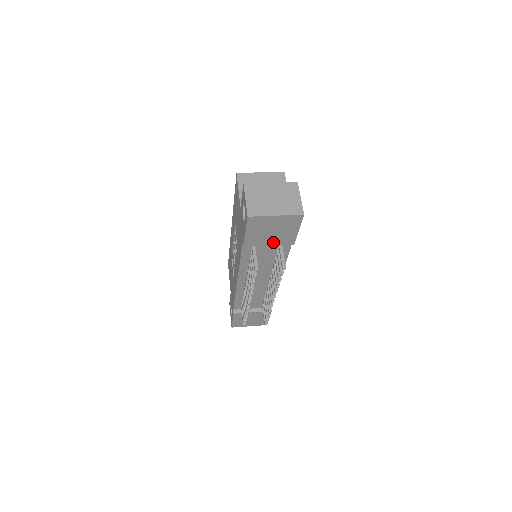
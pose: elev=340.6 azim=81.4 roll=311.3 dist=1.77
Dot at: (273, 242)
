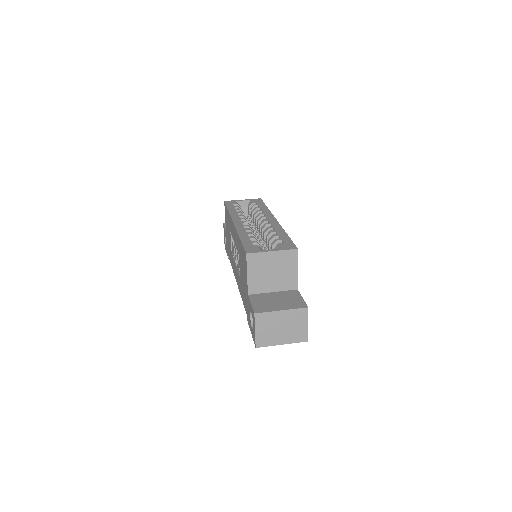
Dot at: occluded
